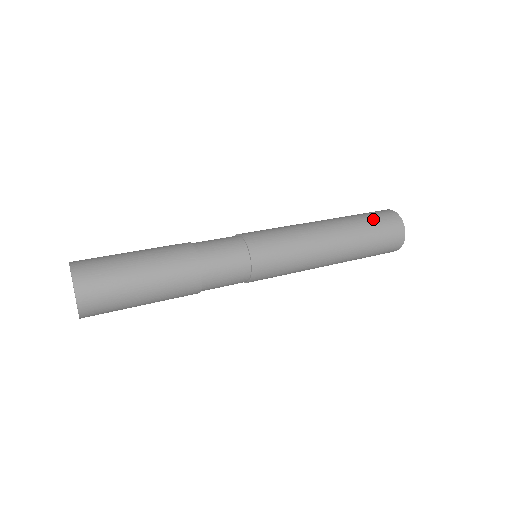
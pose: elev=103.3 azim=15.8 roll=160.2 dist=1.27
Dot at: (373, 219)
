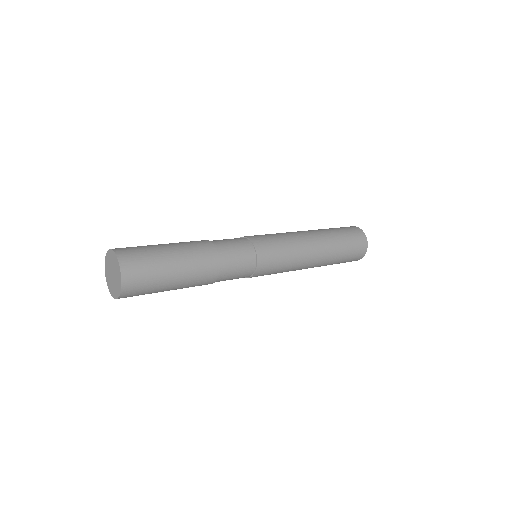
Dot at: (335, 228)
